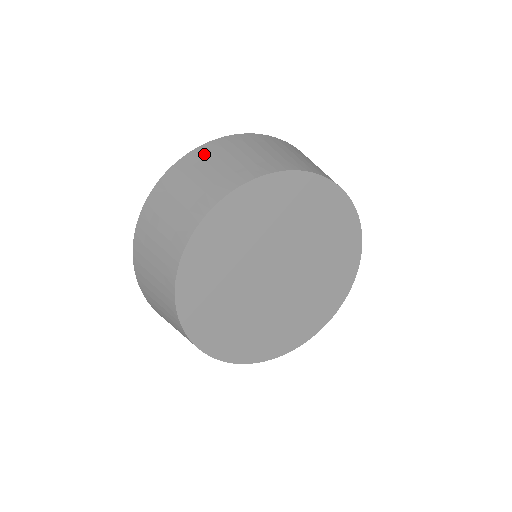
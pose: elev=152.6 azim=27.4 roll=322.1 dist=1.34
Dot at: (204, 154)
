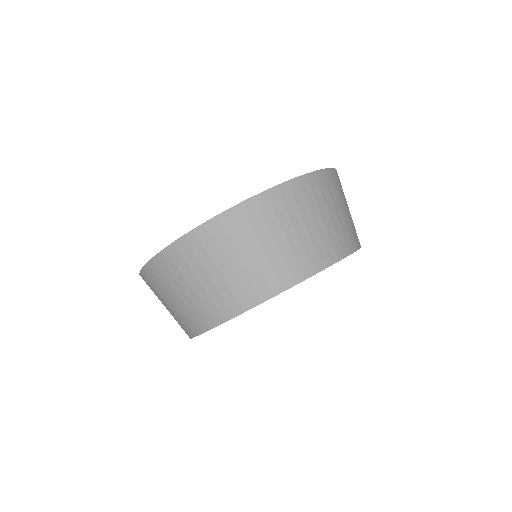
Dot at: (265, 212)
